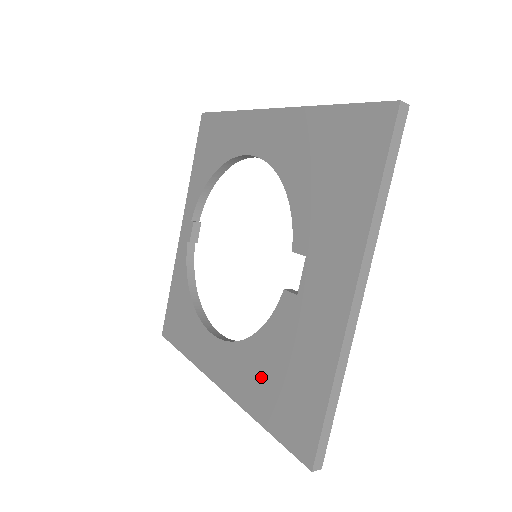
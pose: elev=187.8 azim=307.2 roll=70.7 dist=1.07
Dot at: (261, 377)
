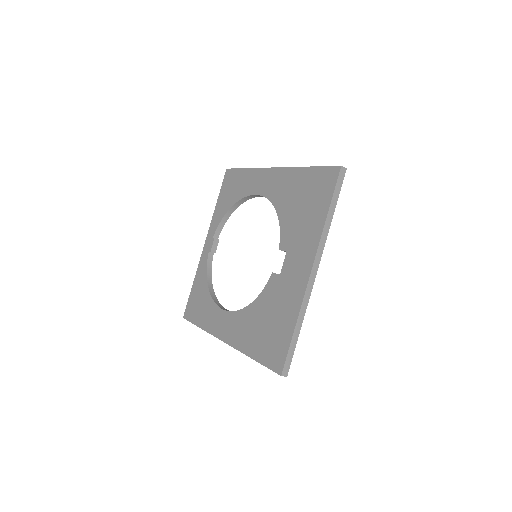
Dot at: (254, 328)
